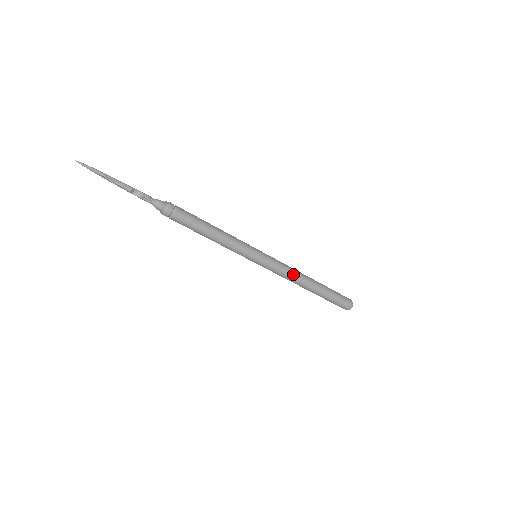
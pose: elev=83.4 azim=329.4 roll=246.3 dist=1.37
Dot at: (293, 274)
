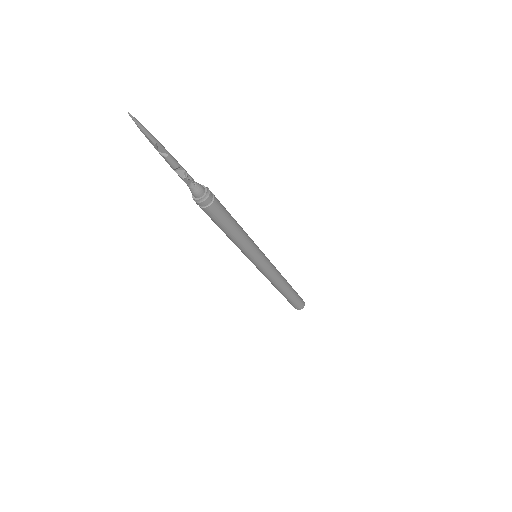
Dot at: (278, 279)
